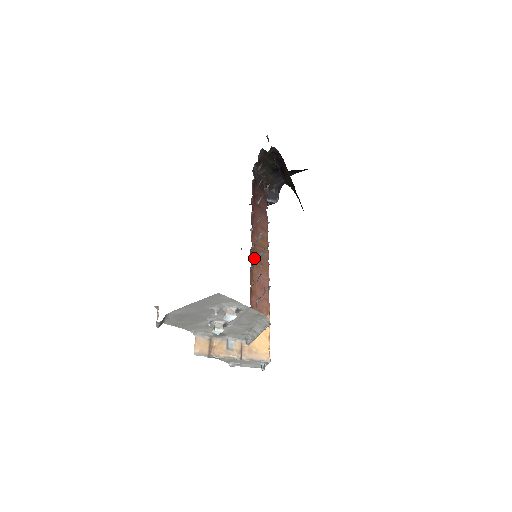
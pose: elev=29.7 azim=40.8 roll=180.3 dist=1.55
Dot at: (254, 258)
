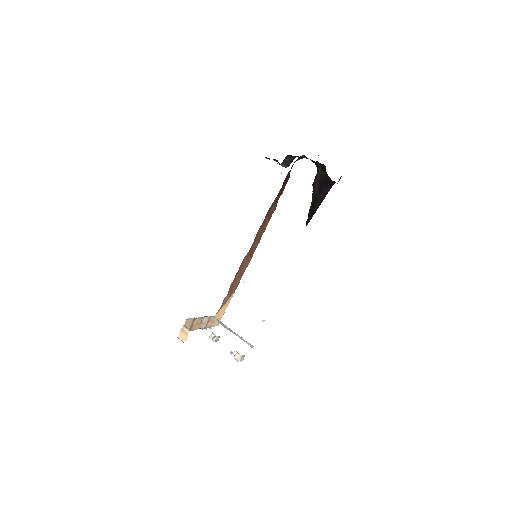
Dot at: (250, 248)
